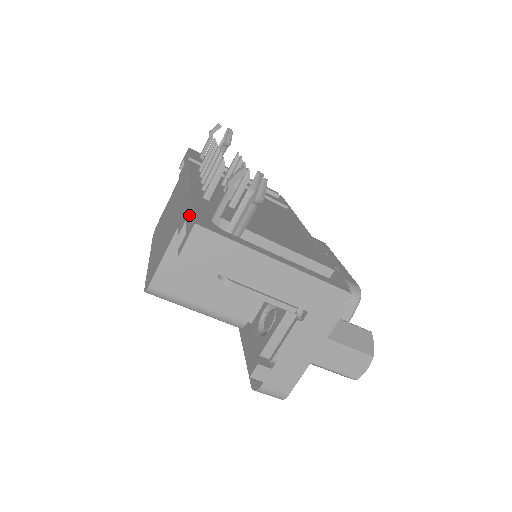
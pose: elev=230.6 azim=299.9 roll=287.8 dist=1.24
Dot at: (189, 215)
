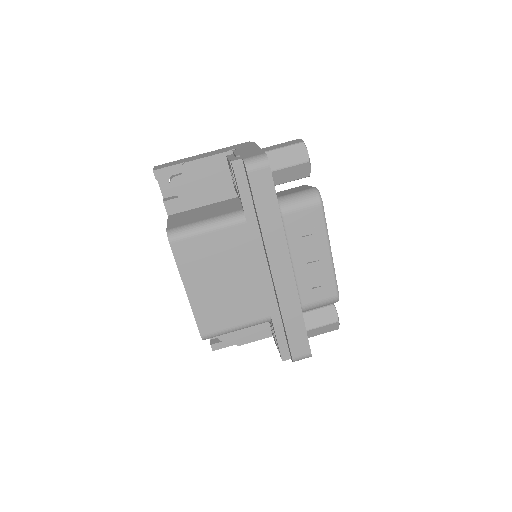
Dot at: (162, 194)
